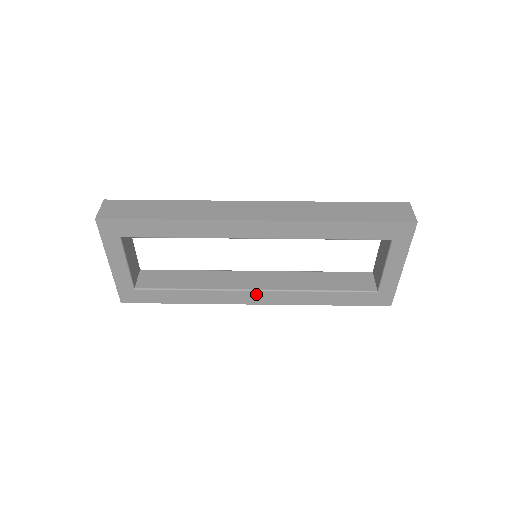
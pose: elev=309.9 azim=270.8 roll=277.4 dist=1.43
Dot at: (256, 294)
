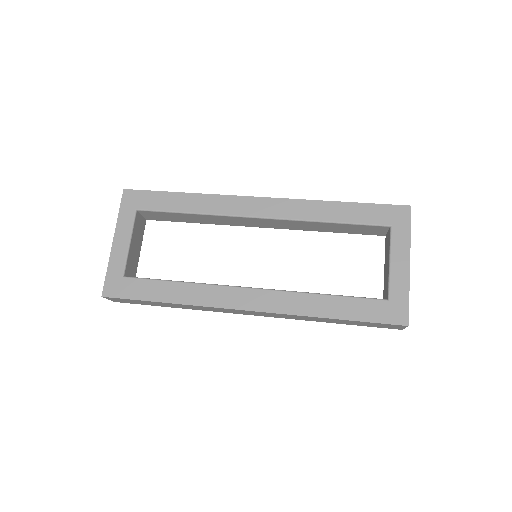
Dot at: (250, 293)
